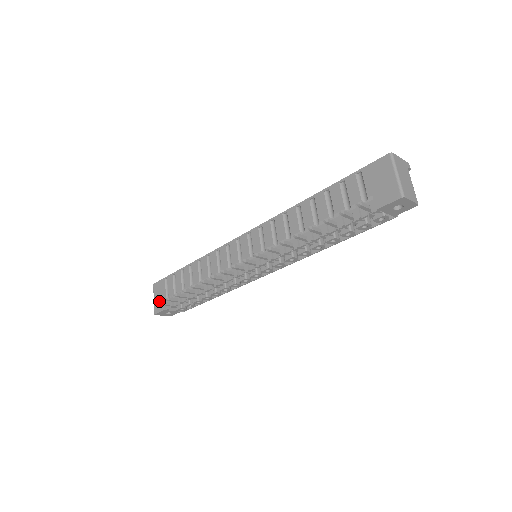
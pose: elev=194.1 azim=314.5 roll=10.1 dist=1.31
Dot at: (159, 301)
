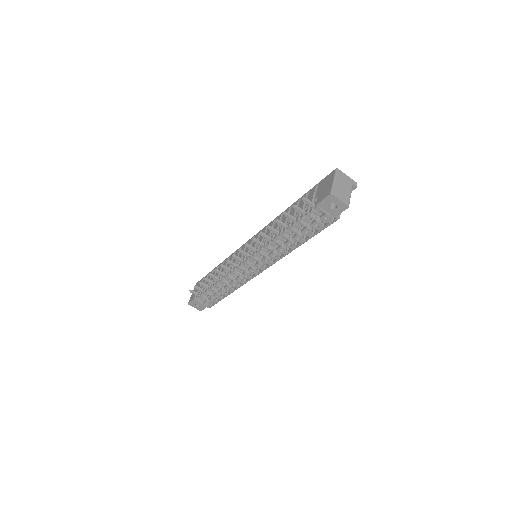
Dot at: occluded
